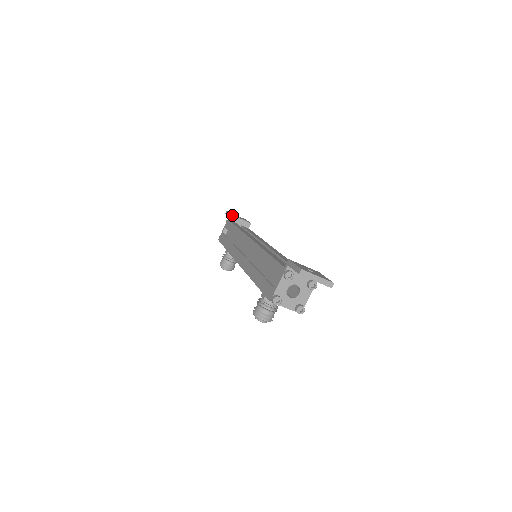
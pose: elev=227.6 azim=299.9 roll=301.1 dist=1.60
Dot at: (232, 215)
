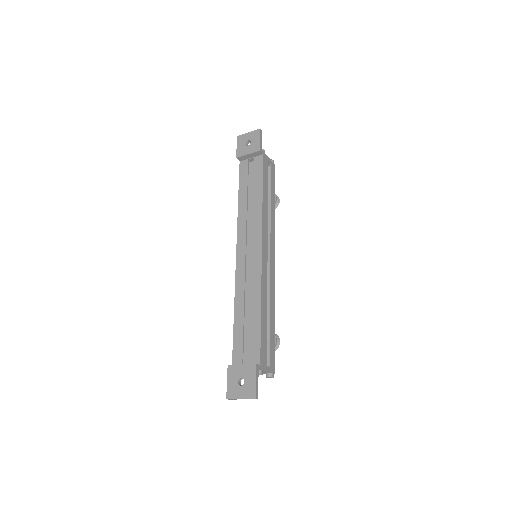
Dot at: (238, 157)
